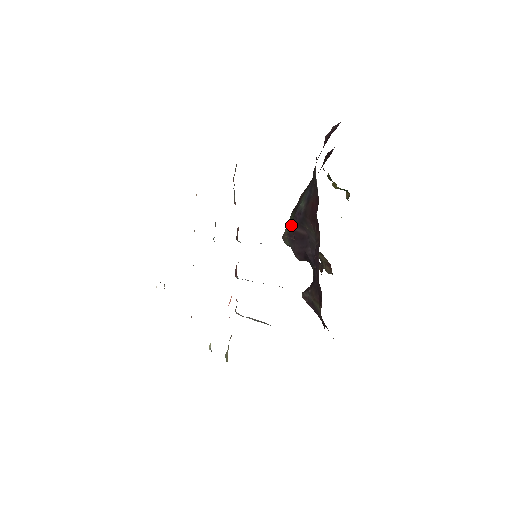
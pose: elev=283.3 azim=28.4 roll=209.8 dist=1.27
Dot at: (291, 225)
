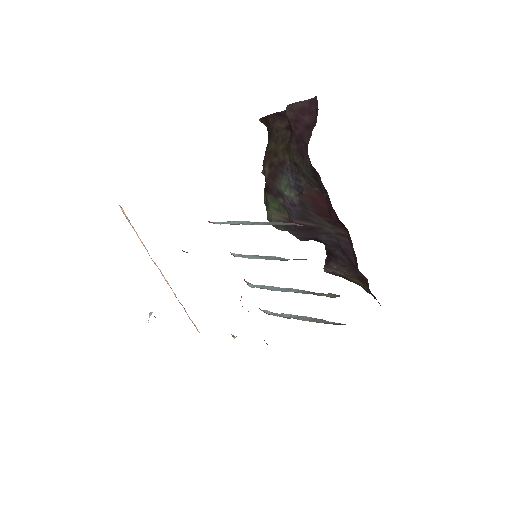
Dot at: (281, 214)
